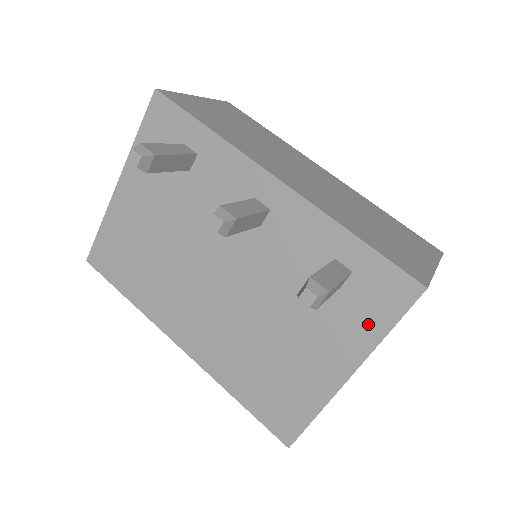
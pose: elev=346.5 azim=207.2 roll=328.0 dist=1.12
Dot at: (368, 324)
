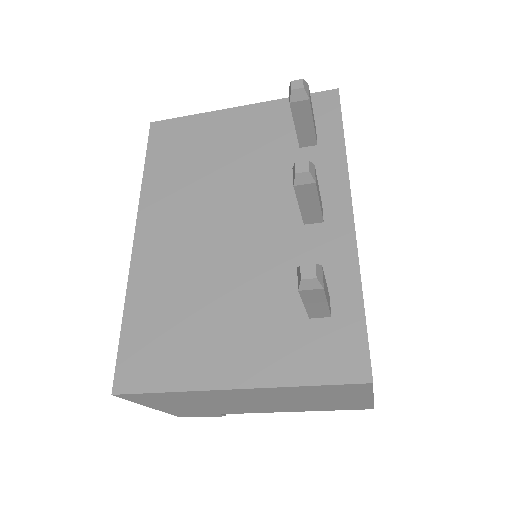
Dot at: (298, 364)
